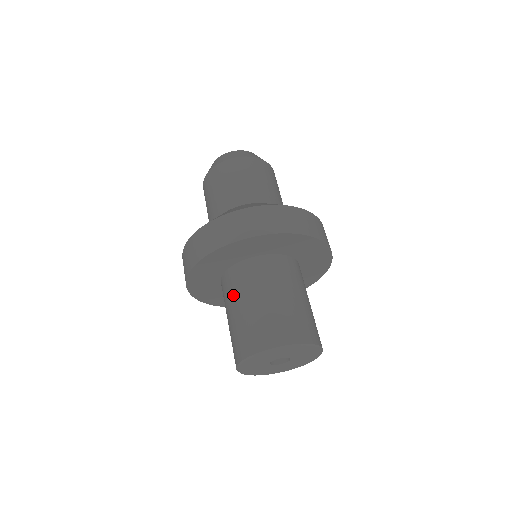
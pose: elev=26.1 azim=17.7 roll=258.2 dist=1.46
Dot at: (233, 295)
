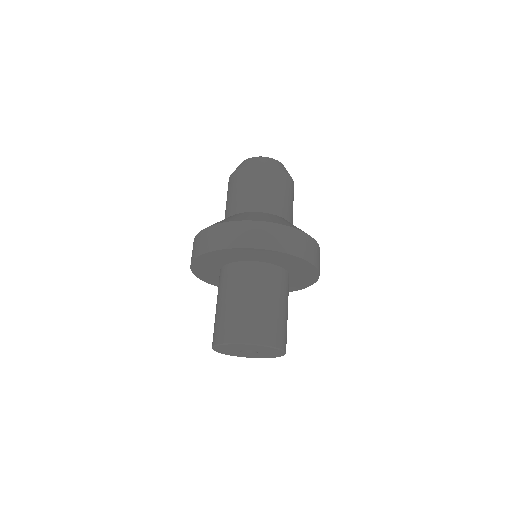
Dot at: occluded
